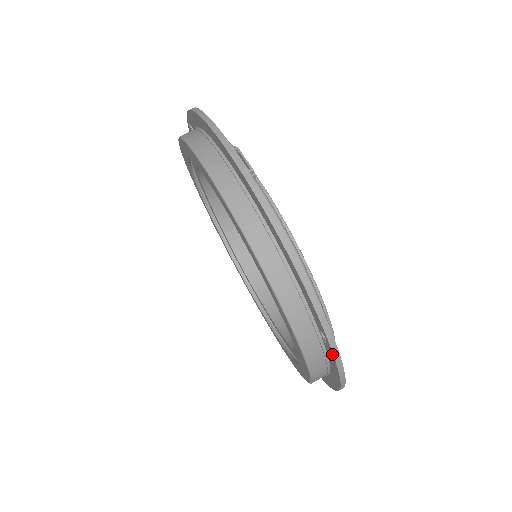
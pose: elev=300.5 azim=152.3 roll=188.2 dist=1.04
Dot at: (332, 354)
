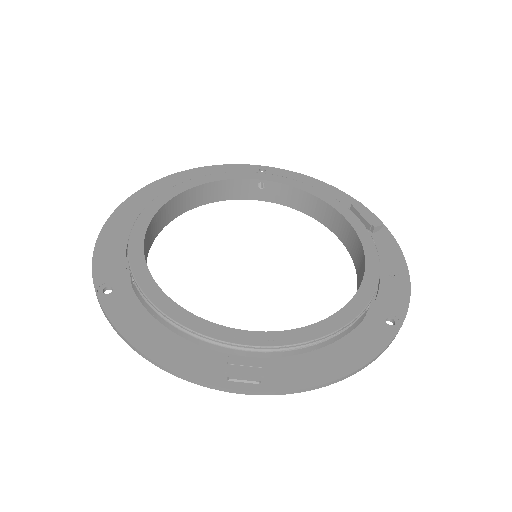
Dot at: (402, 319)
